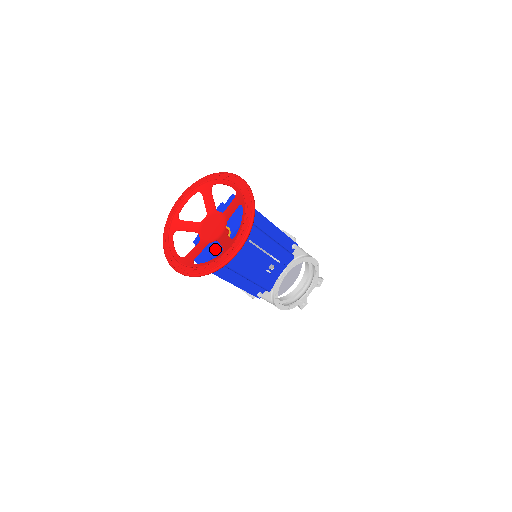
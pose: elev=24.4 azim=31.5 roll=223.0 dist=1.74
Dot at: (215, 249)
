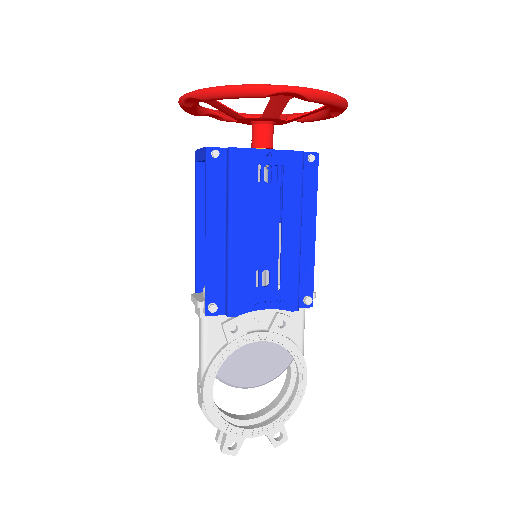
Dot at: occluded
